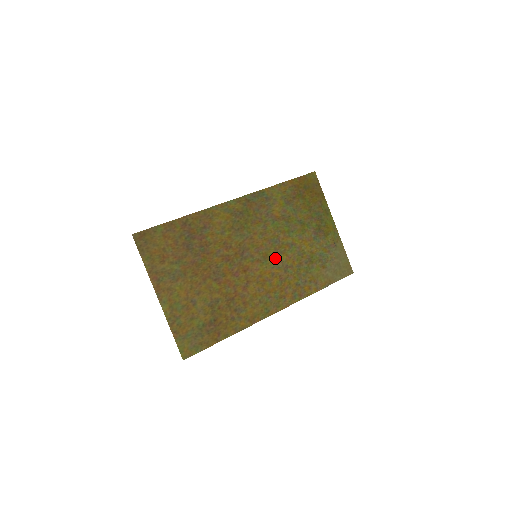
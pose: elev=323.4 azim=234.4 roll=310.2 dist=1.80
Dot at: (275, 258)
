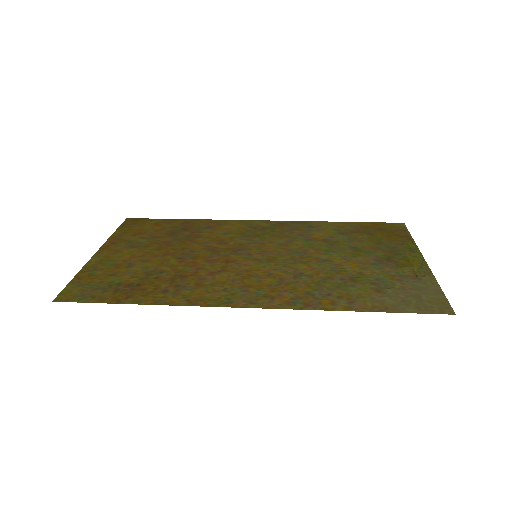
Dot at: (286, 264)
